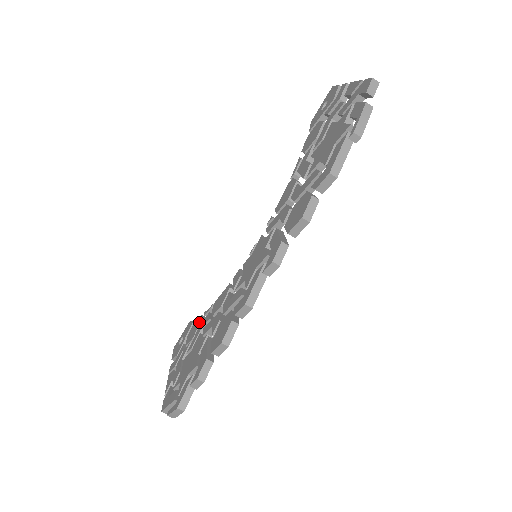
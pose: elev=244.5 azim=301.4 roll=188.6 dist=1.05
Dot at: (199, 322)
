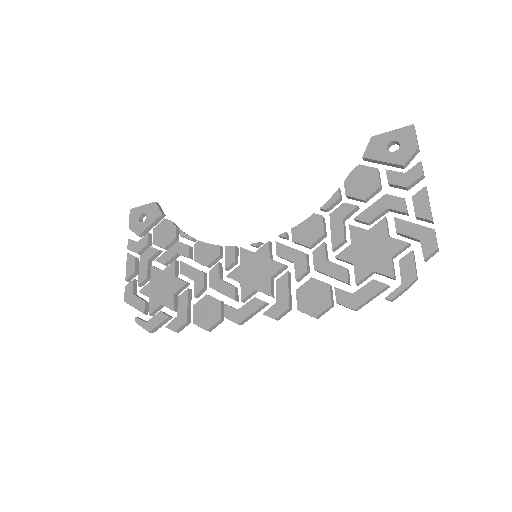
Dot at: (173, 236)
